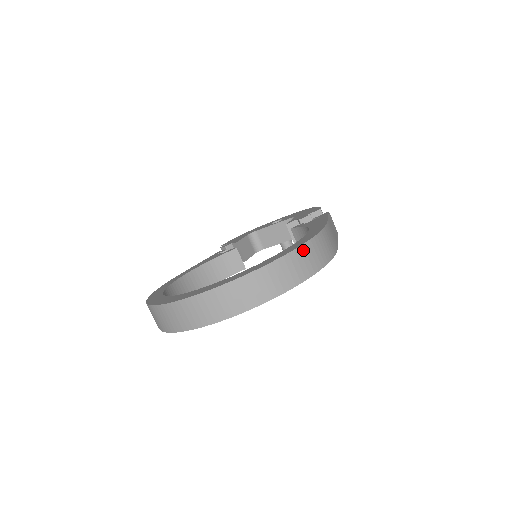
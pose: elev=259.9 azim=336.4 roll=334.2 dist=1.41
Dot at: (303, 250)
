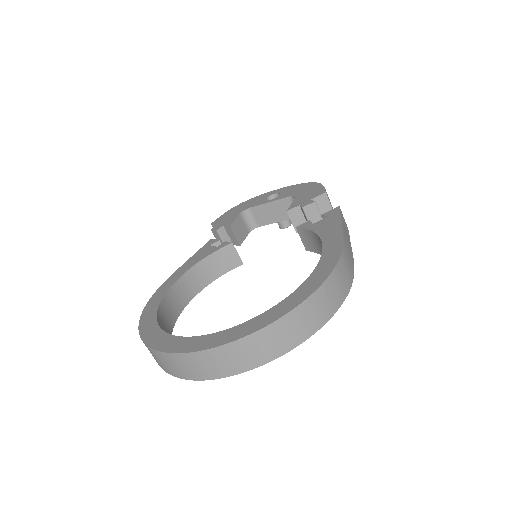
Dot at: (322, 290)
